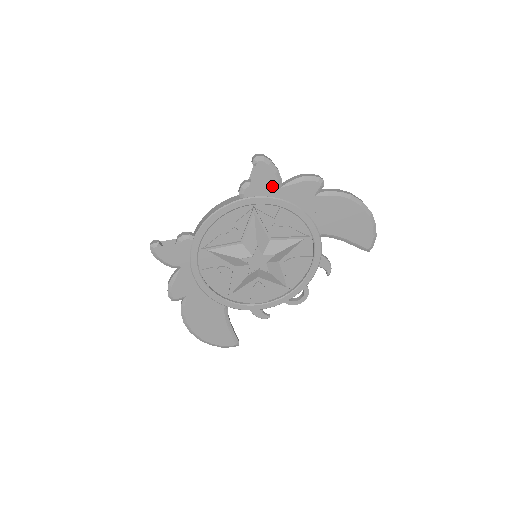
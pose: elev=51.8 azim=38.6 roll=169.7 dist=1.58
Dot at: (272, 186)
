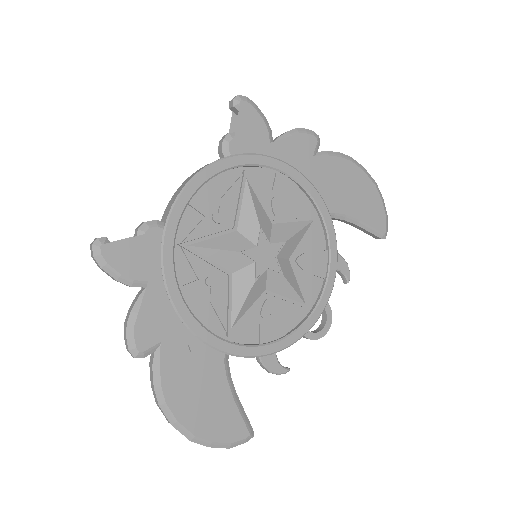
Dot at: (263, 139)
